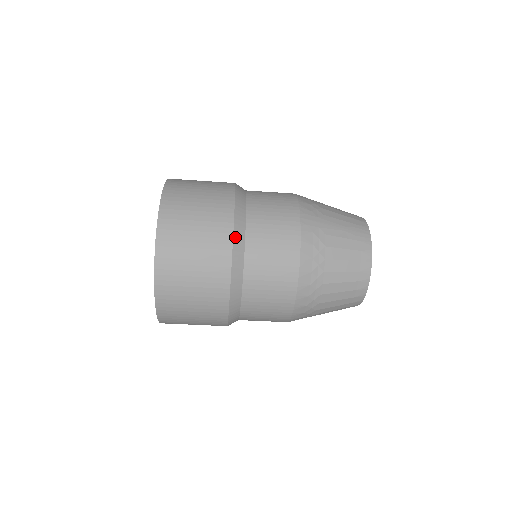
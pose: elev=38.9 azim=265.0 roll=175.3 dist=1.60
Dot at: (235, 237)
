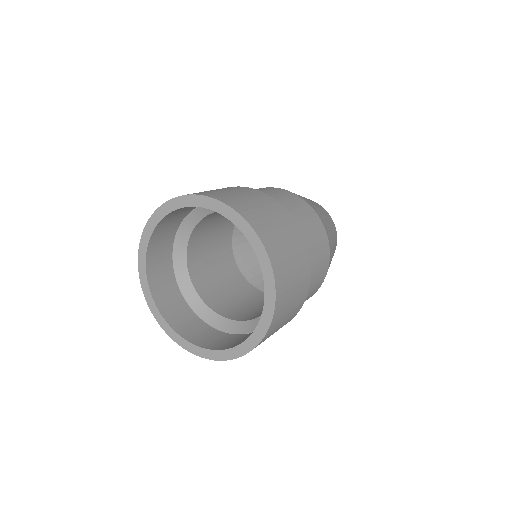
Dot at: occluded
